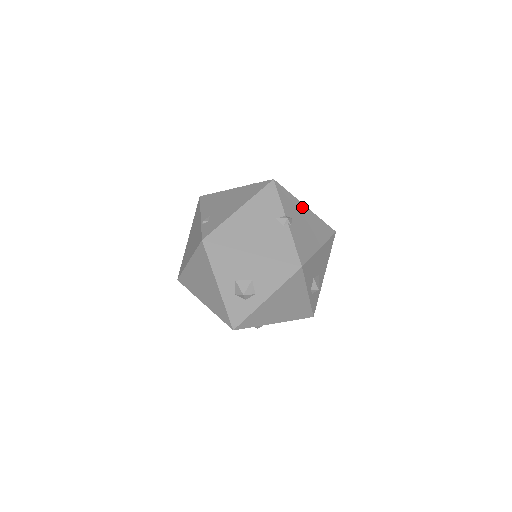
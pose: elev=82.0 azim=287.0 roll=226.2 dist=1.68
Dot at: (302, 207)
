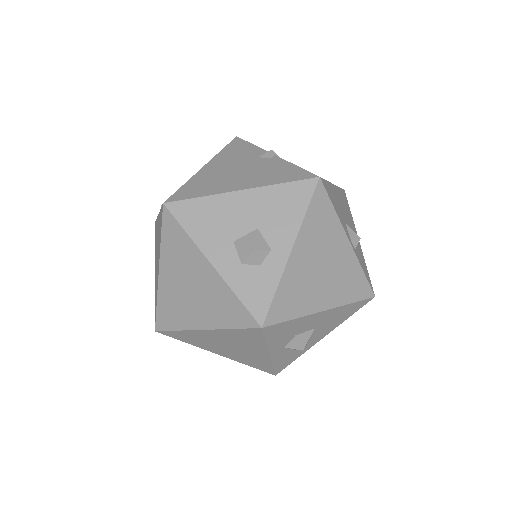
Dot at: occluded
